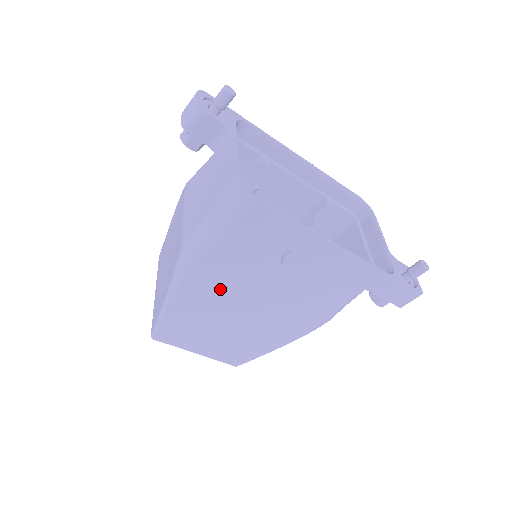
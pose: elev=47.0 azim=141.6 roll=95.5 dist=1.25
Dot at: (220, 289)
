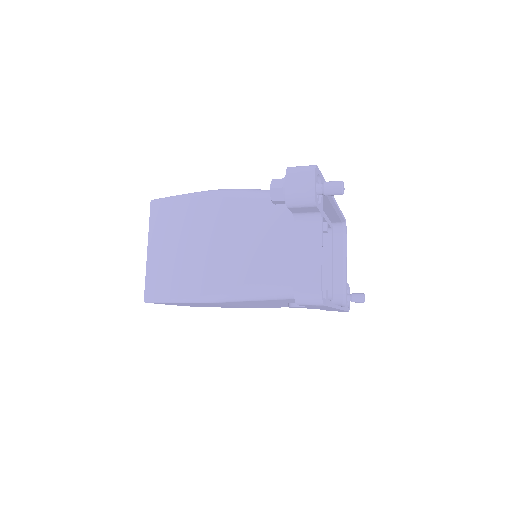
Dot at: (235, 304)
